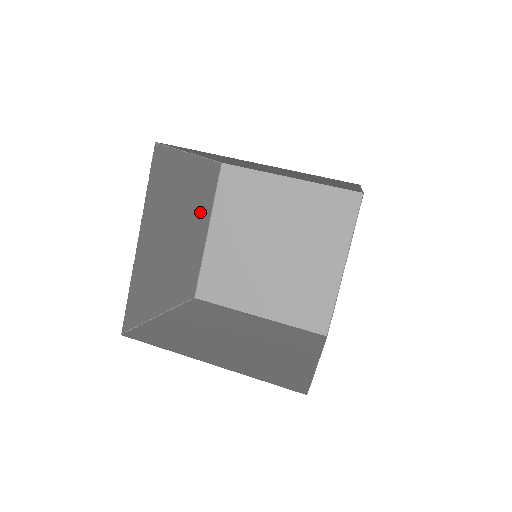
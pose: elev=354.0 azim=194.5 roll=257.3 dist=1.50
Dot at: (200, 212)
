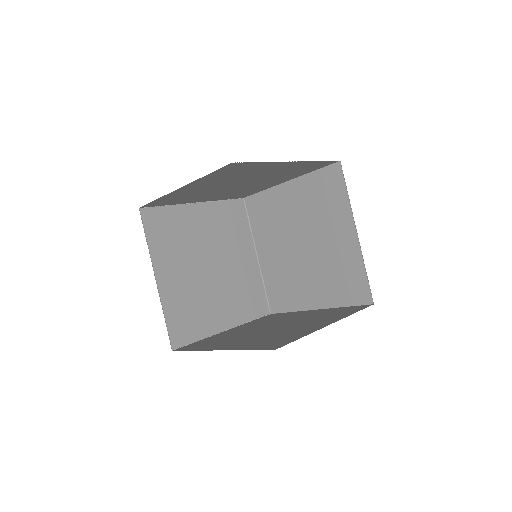
Dot at: (234, 243)
